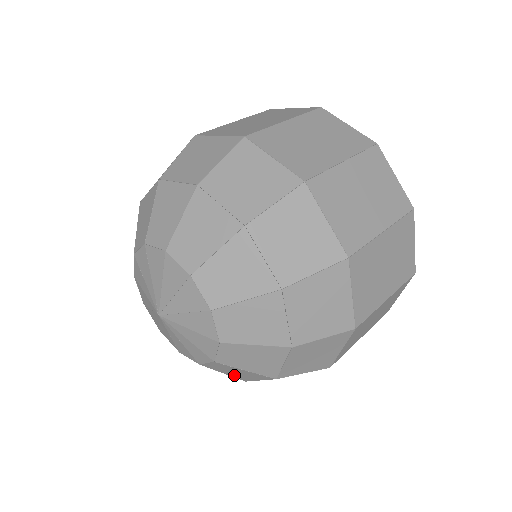
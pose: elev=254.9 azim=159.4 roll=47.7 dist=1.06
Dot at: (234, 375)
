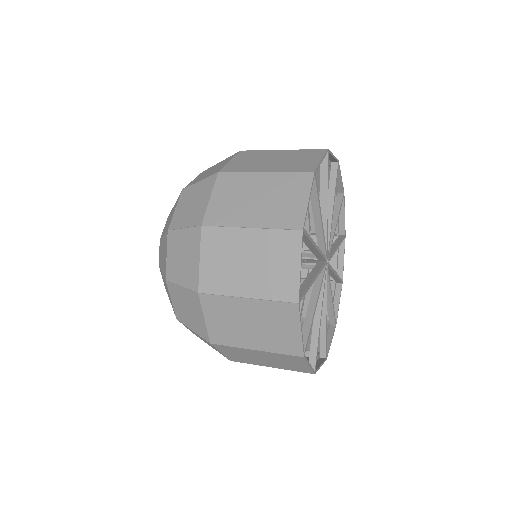
Dot at: occluded
